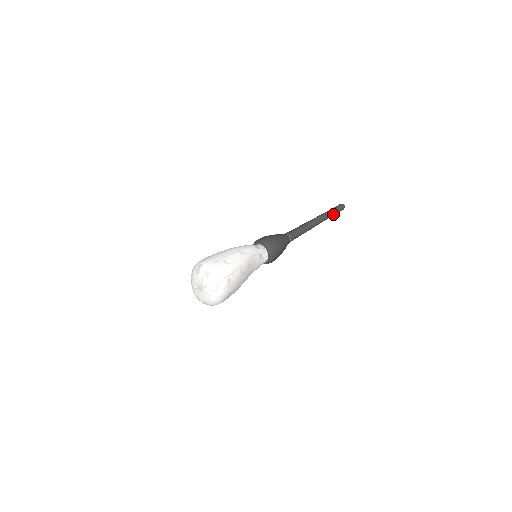
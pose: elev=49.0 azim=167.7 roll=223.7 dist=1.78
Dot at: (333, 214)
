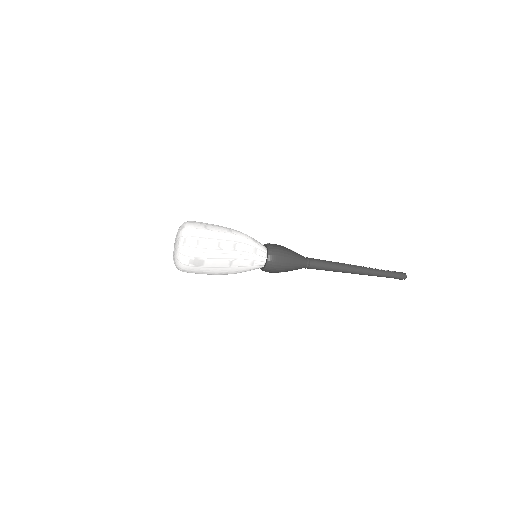
Dot at: (383, 274)
